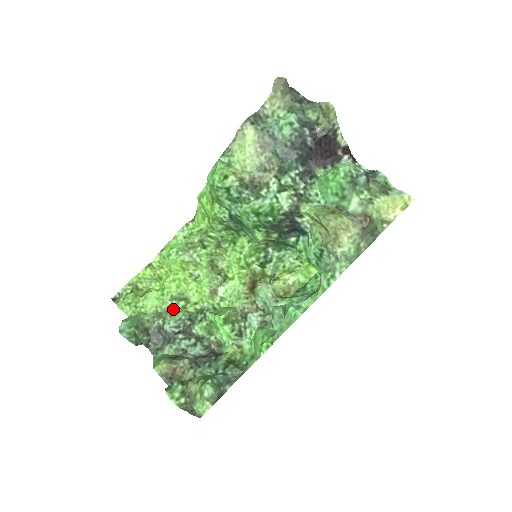
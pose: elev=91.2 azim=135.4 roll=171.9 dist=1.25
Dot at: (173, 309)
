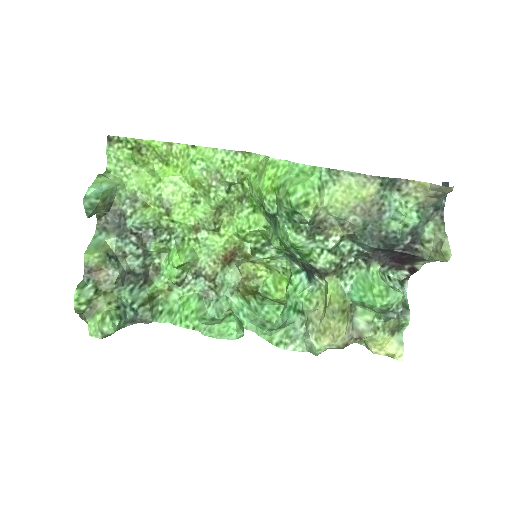
Dot at: (150, 207)
